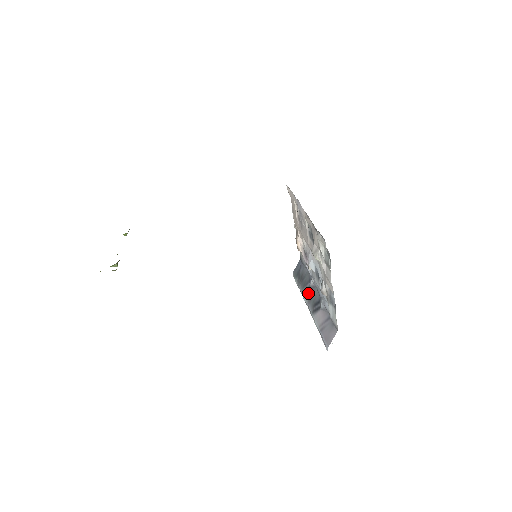
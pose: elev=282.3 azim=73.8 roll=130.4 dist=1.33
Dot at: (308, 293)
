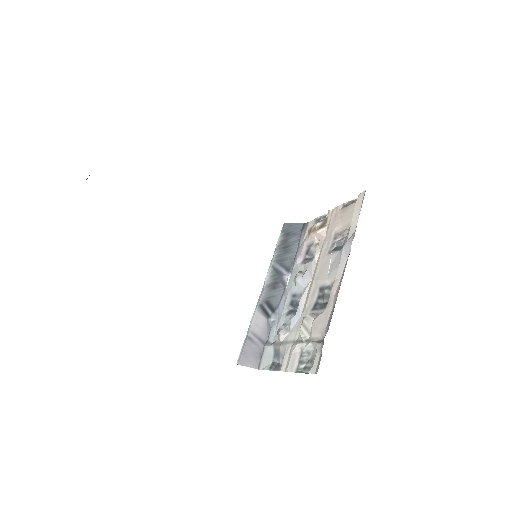
Dot at: (275, 278)
